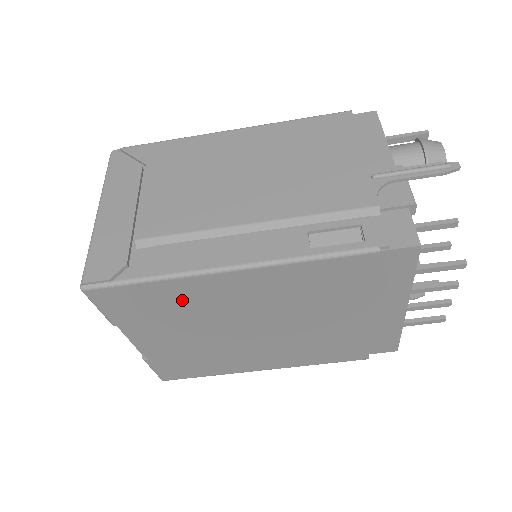
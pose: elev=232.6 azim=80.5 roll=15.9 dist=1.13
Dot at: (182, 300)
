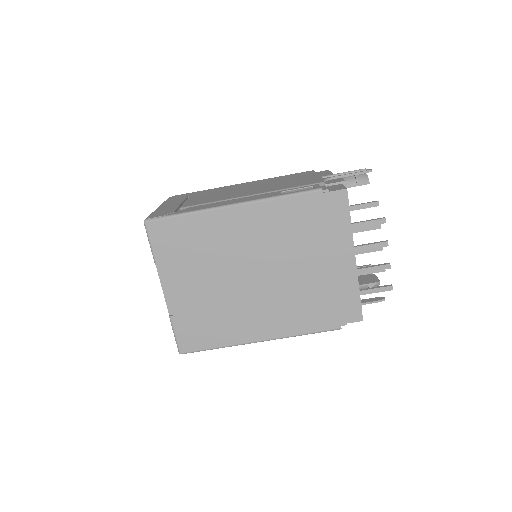
Dot at: (204, 236)
